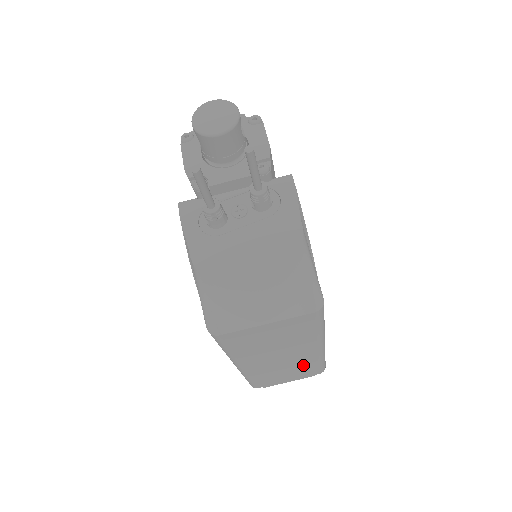
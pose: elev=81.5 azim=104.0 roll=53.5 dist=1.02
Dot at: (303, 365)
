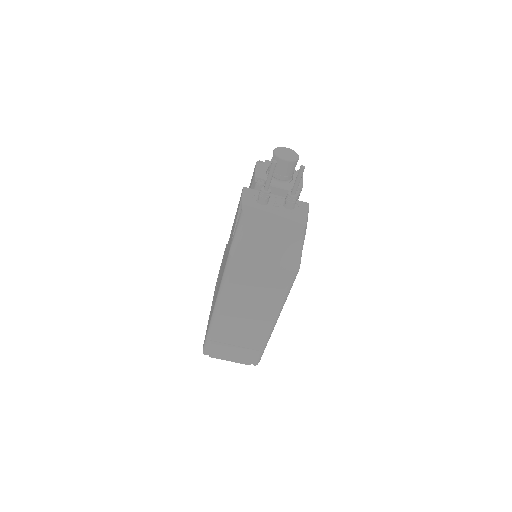
Dot at: (252, 340)
